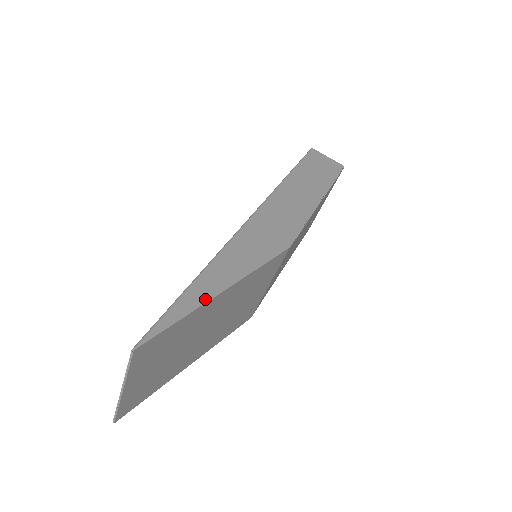
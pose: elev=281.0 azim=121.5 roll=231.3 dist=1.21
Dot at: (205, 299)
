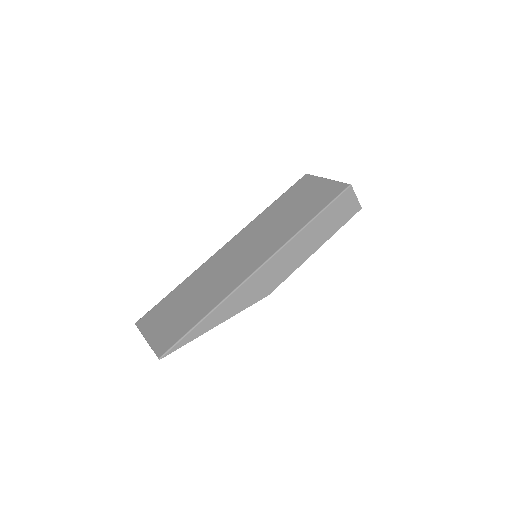
Dot at: (204, 332)
